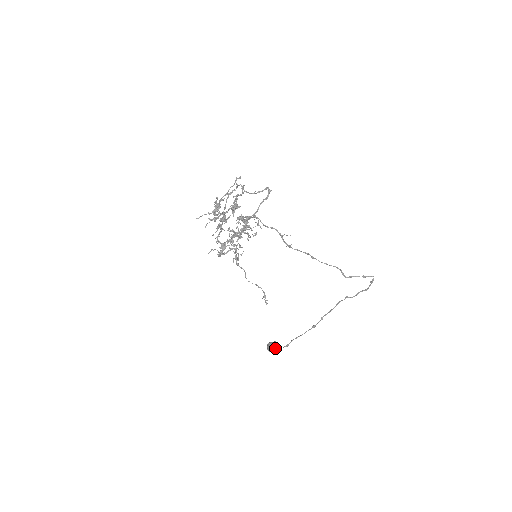
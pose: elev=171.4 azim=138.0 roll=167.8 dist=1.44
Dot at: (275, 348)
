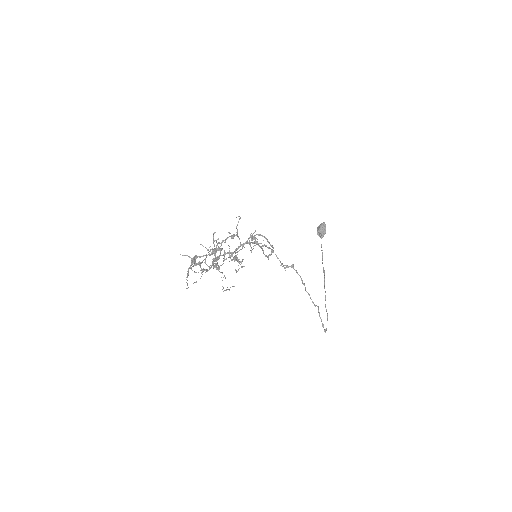
Dot at: (319, 234)
